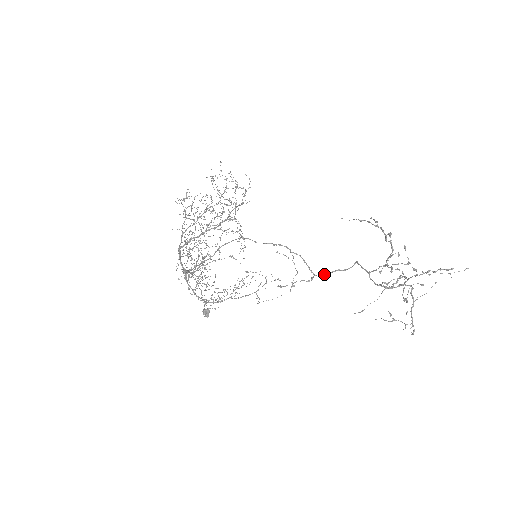
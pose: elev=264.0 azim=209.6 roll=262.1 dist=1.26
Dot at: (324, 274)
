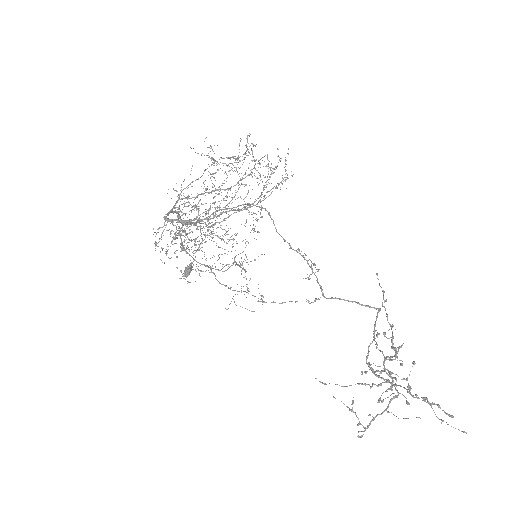
Dot at: (337, 298)
